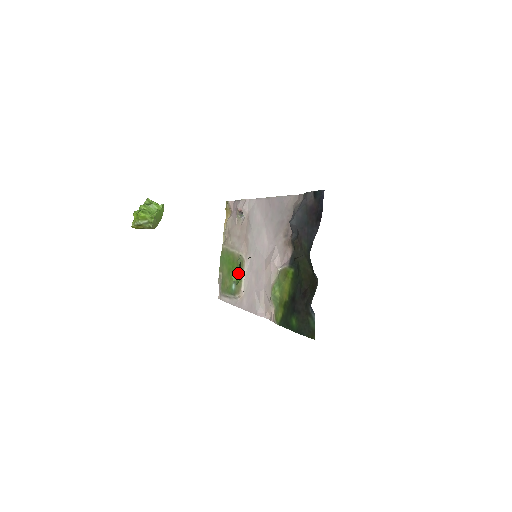
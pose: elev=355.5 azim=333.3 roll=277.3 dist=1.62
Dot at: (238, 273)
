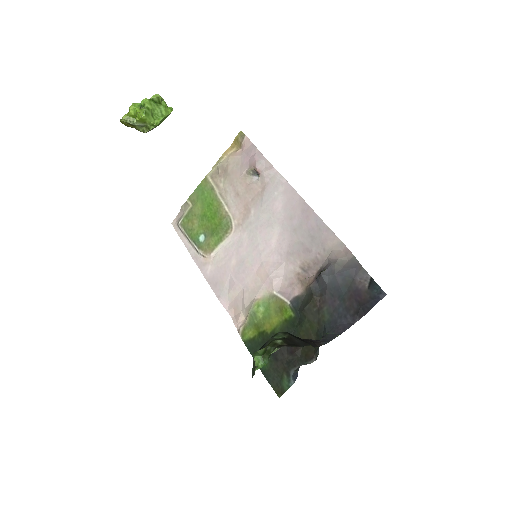
Dot at: (263, 356)
